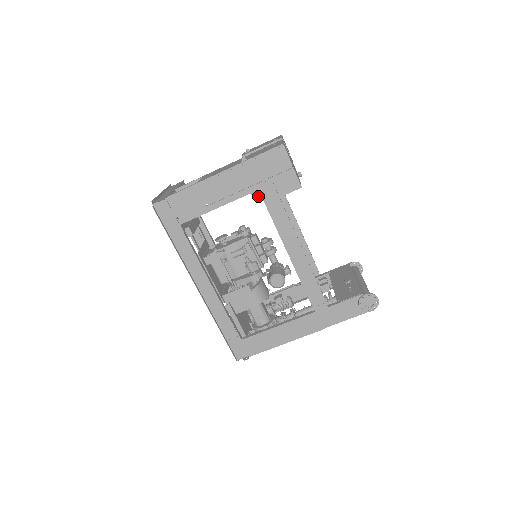
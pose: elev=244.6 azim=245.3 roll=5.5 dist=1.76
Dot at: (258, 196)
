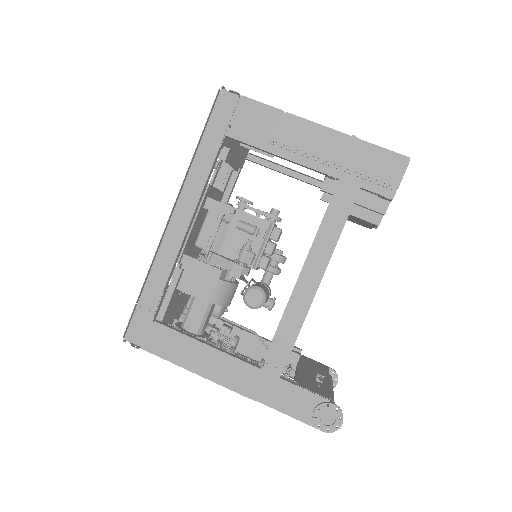
Dot at: (329, 188)
